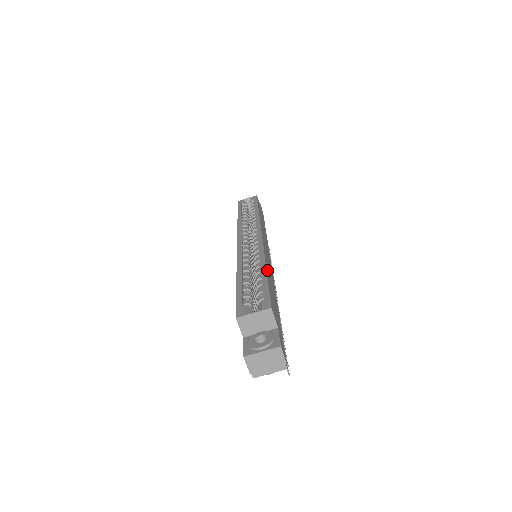
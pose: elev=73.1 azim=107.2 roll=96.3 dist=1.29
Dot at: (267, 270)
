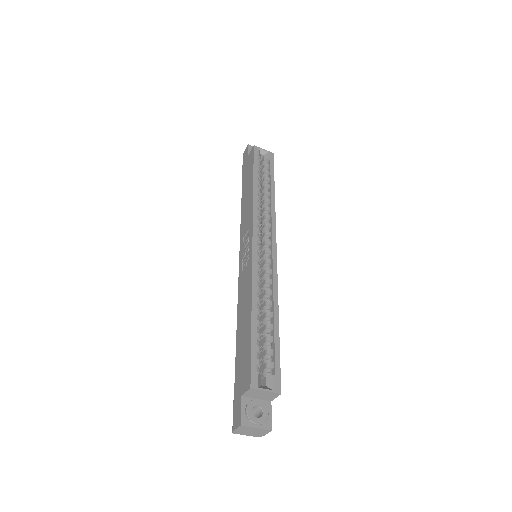
Dot at: (277, 317)
